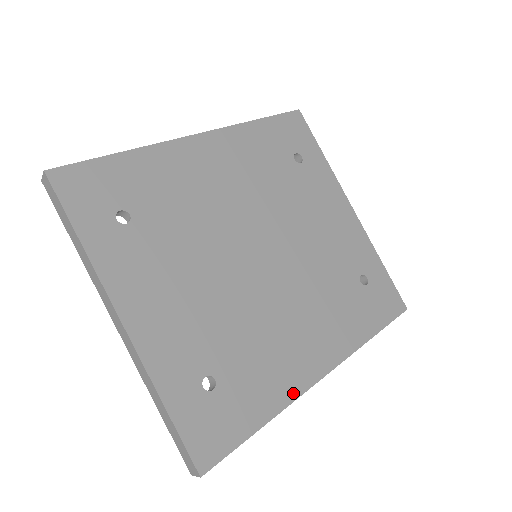
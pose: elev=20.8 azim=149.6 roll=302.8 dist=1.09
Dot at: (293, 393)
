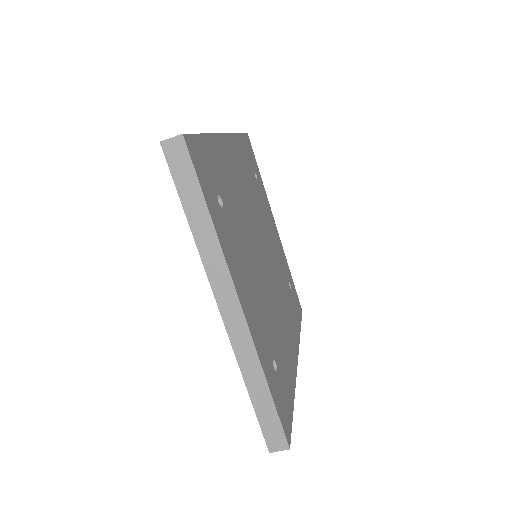
Dot at: (294, 375)
